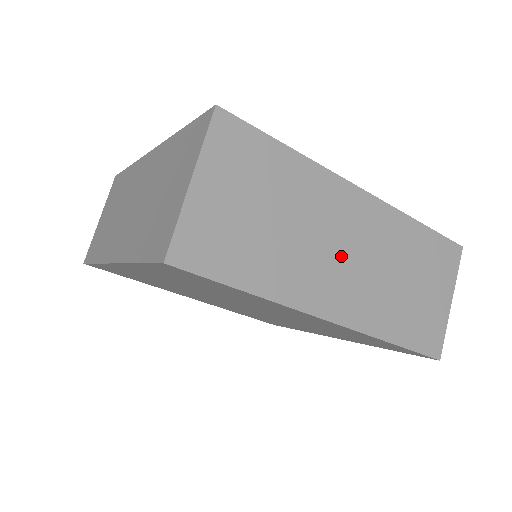
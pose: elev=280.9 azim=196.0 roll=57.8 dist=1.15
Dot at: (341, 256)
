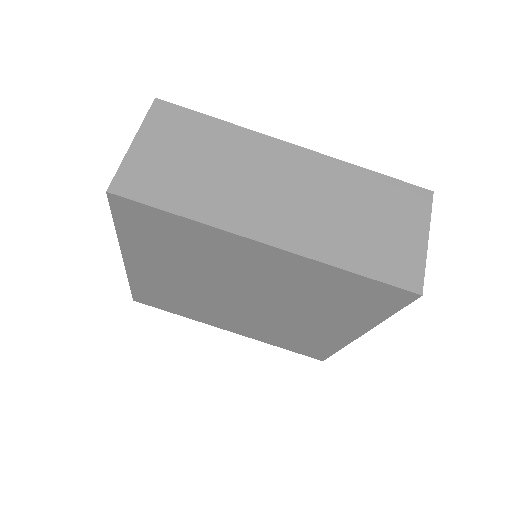
Dot at: (277, 194)
